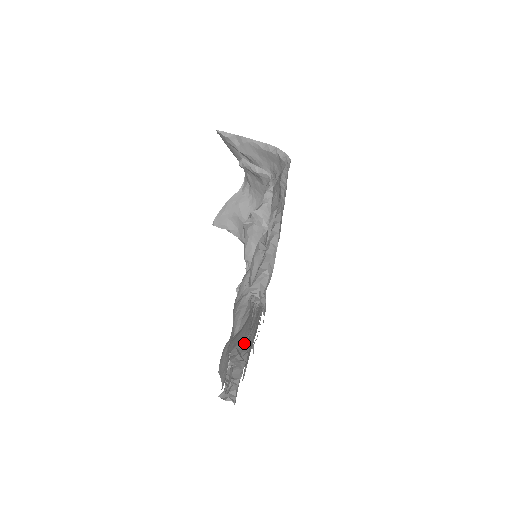
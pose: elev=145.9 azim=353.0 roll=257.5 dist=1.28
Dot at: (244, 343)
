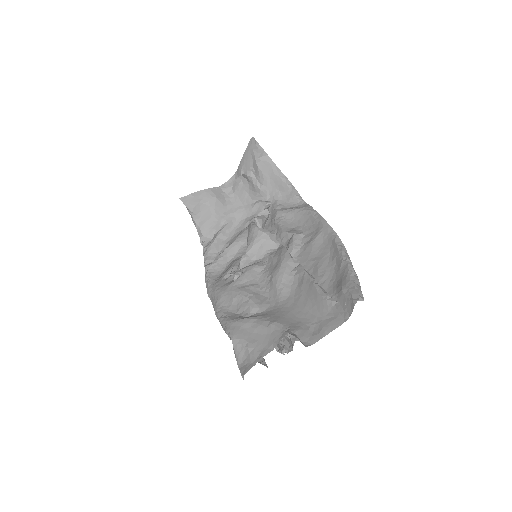
Dot at: occluded
